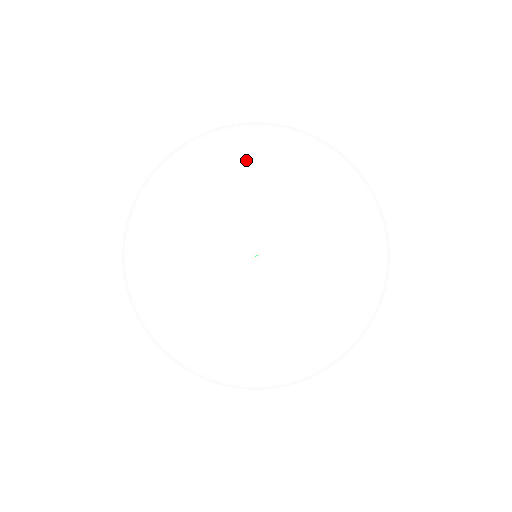
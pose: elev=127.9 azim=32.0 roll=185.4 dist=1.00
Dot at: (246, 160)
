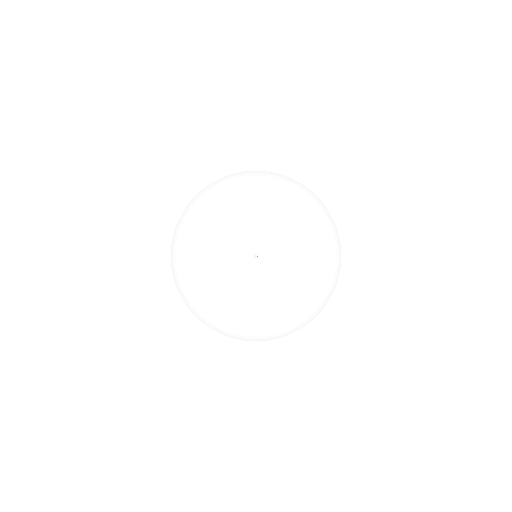
Dot at: (265, 172)
